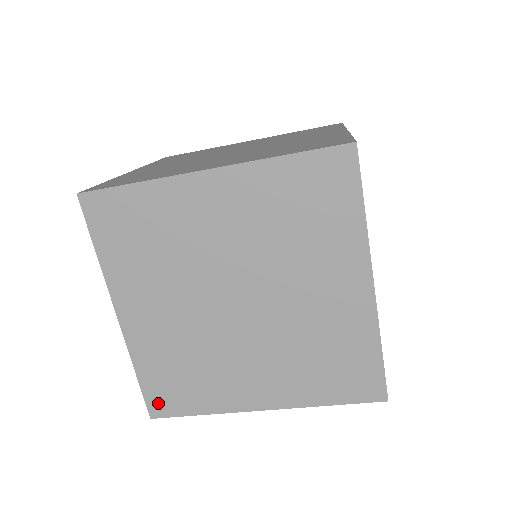
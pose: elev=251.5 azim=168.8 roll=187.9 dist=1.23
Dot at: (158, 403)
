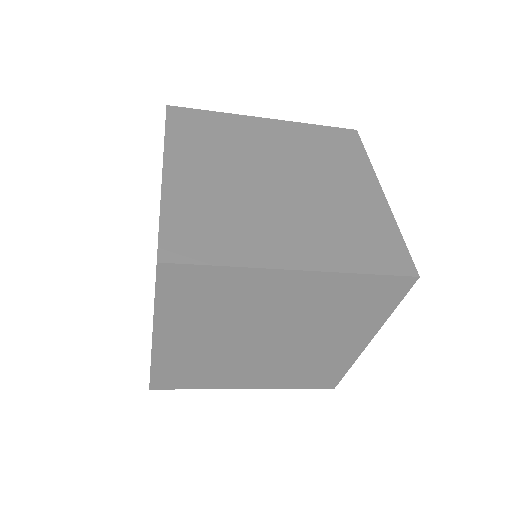
Dot at: (174, 247)
